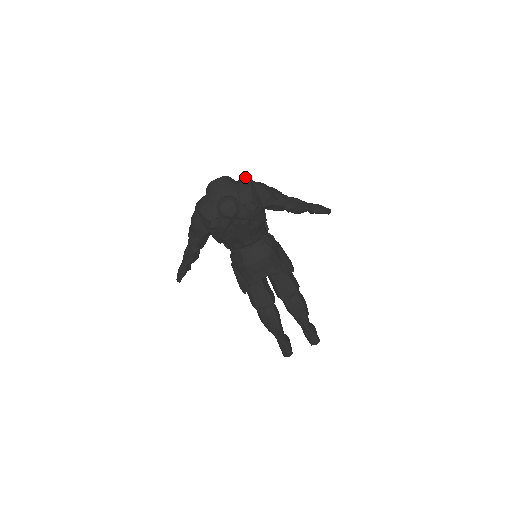
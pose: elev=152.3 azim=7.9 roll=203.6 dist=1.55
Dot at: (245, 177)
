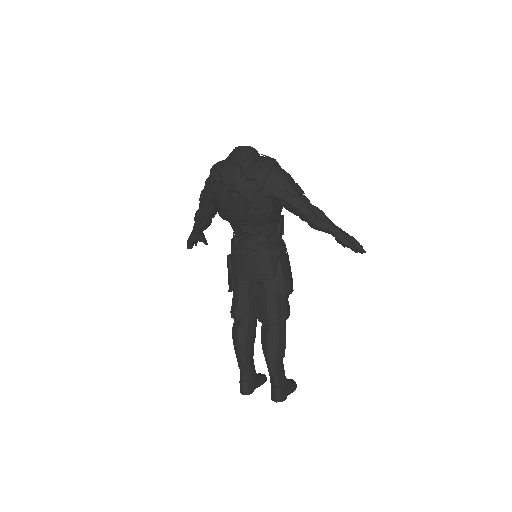
Dot at: (272, 158)
